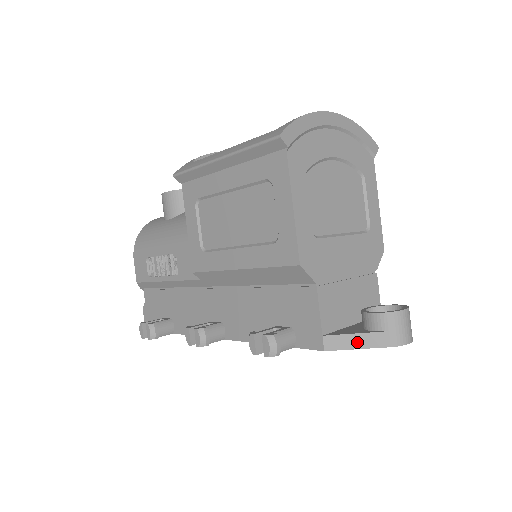
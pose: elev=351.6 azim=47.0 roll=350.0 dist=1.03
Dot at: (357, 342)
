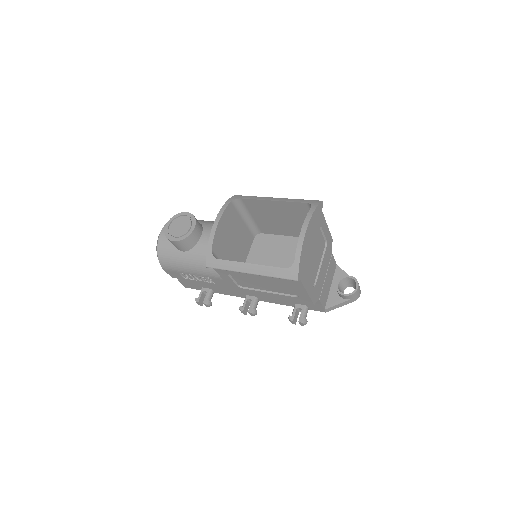
Dot at: (340, 306)
